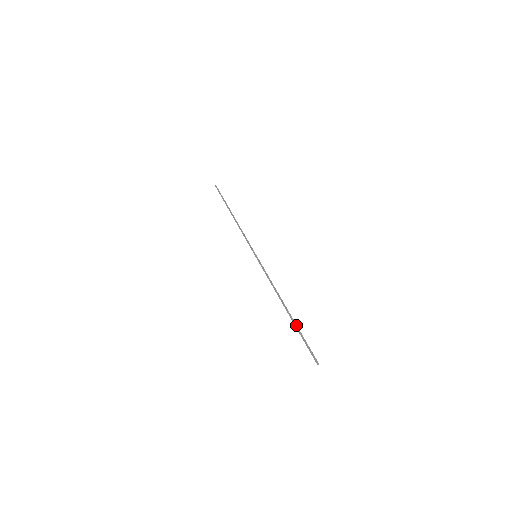
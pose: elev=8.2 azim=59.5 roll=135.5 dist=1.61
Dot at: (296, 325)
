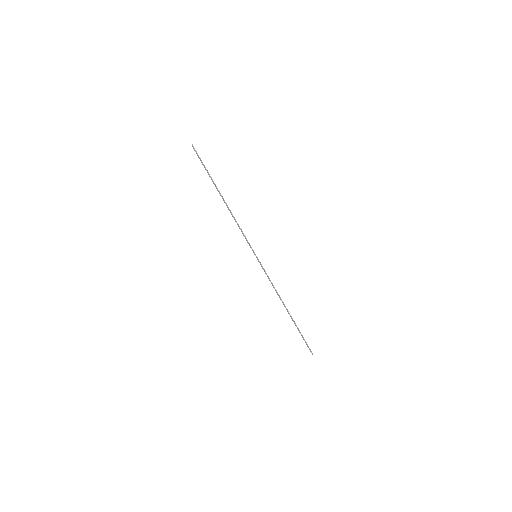
Dot at: (296, 326)
